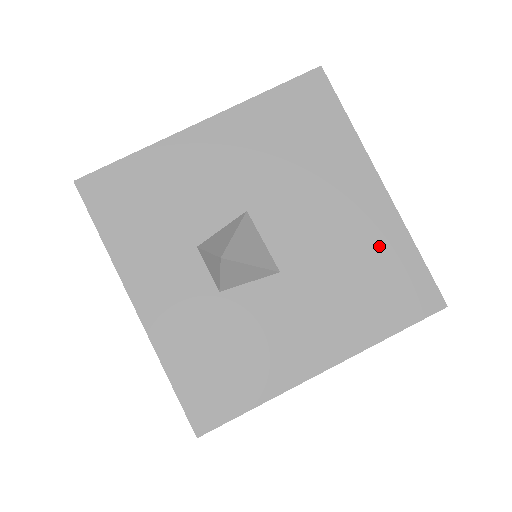
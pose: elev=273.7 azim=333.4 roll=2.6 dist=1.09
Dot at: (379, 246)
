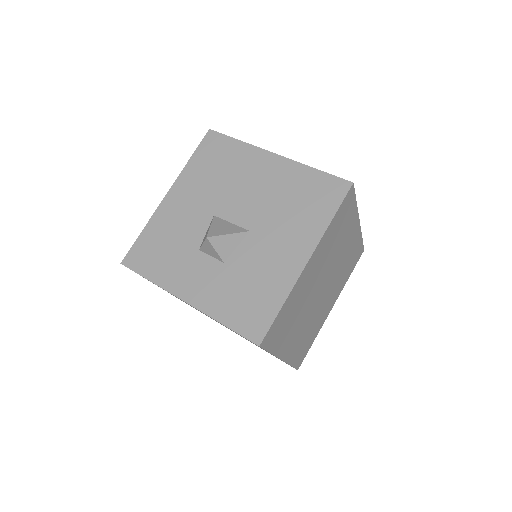
Dot at: (294, 182)
